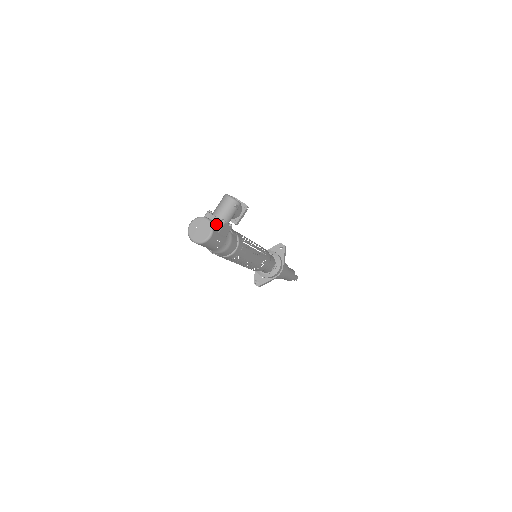
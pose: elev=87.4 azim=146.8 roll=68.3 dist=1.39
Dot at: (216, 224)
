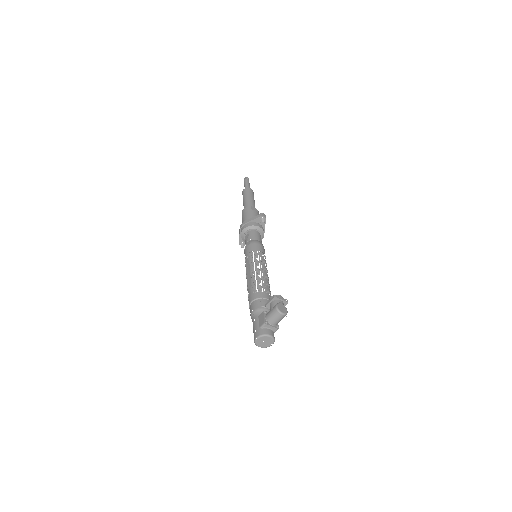
Dot at: (273, 331)
